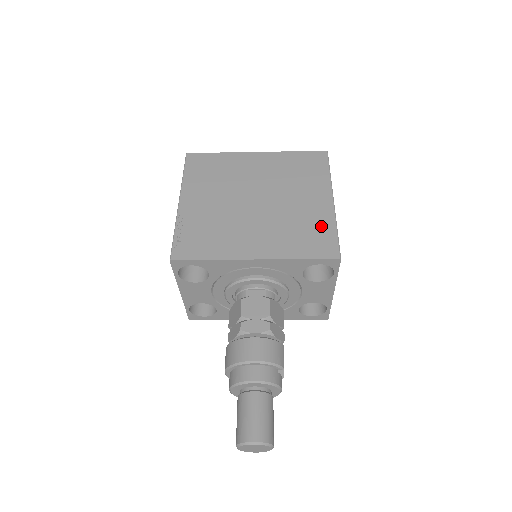
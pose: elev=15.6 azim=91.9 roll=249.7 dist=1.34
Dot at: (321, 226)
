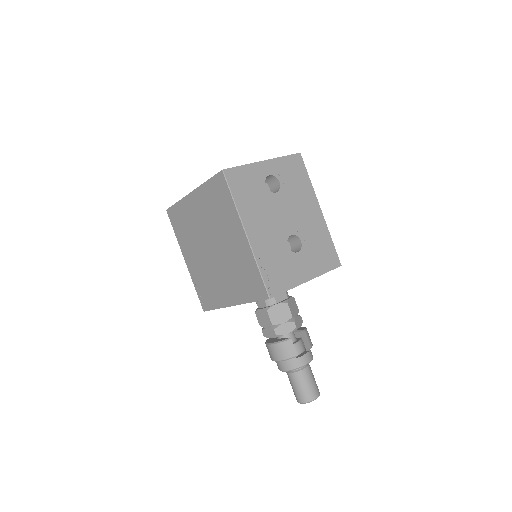
Dot at: (249, 268)
